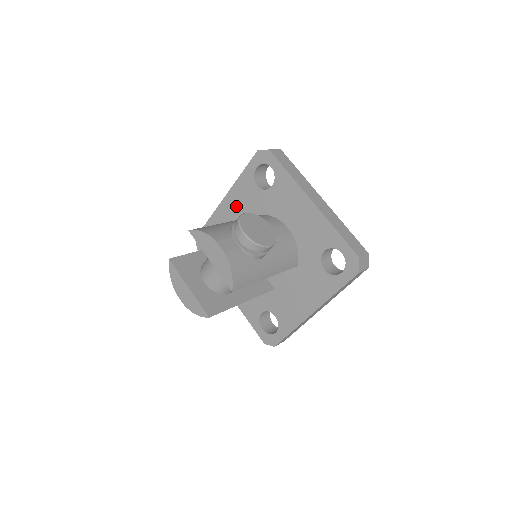
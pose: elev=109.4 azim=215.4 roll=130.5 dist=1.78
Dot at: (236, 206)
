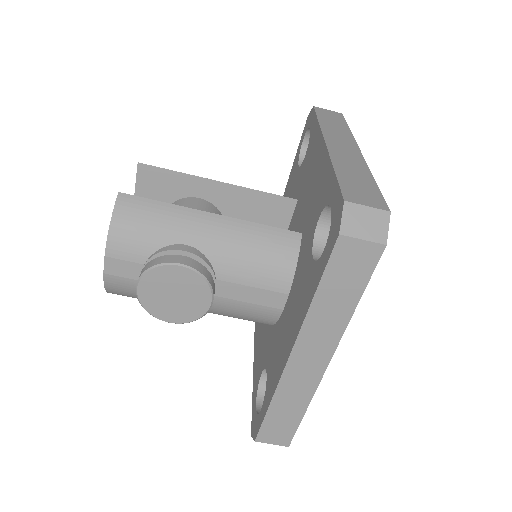
Dot at: (315, 177)
